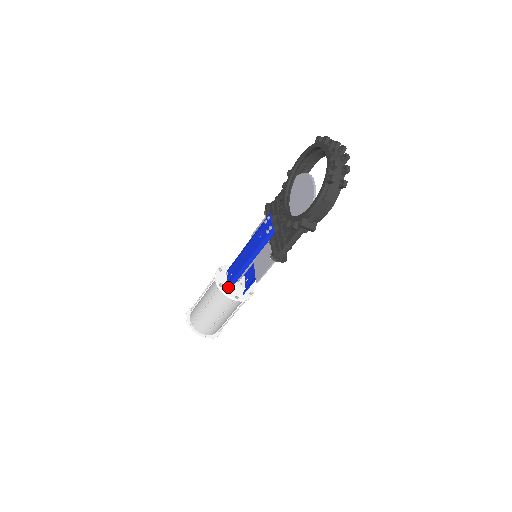
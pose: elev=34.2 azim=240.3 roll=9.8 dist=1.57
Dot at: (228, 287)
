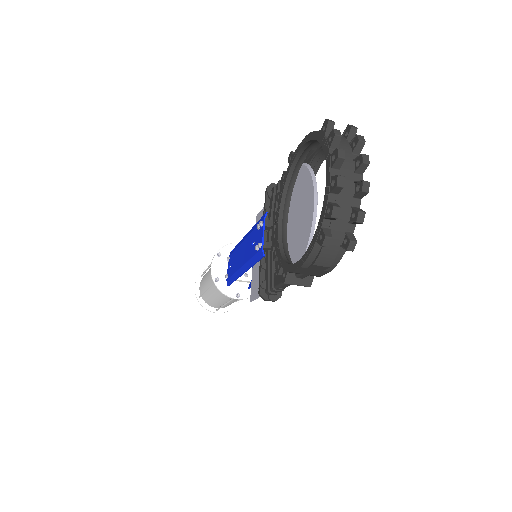
Dot at: (227, 282)
